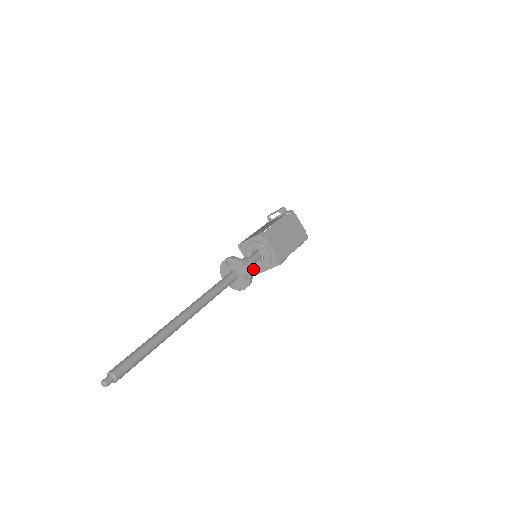
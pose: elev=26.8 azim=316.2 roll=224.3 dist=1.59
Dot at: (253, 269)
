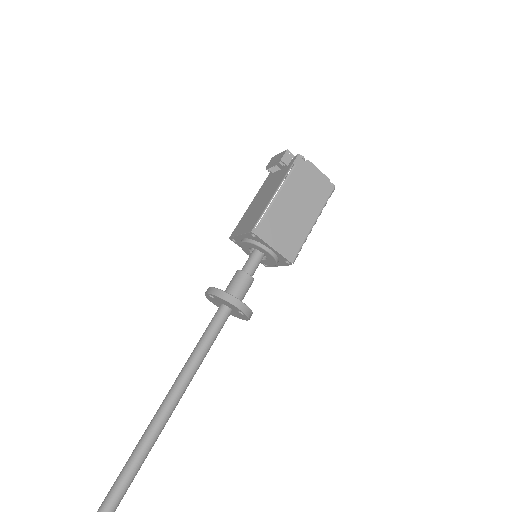
Dot at: occluded
